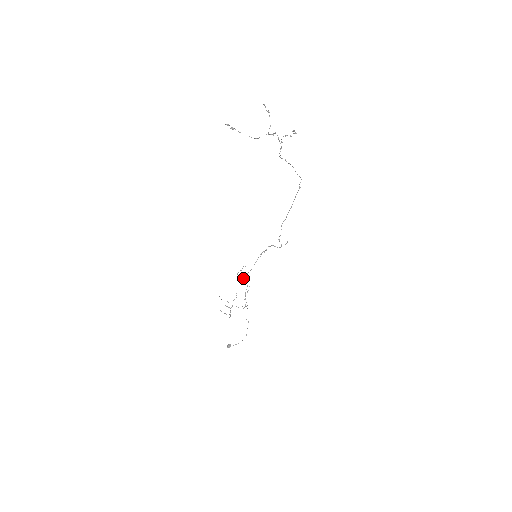
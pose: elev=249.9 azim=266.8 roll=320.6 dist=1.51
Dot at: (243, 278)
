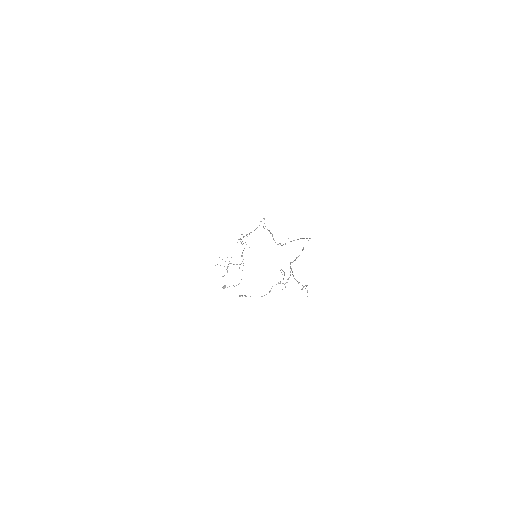
Dot at: occluded
